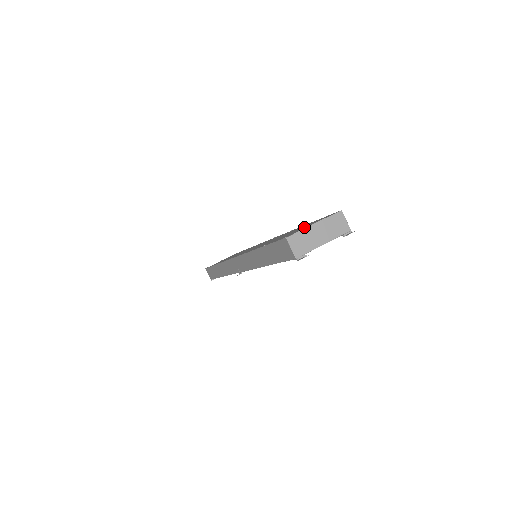
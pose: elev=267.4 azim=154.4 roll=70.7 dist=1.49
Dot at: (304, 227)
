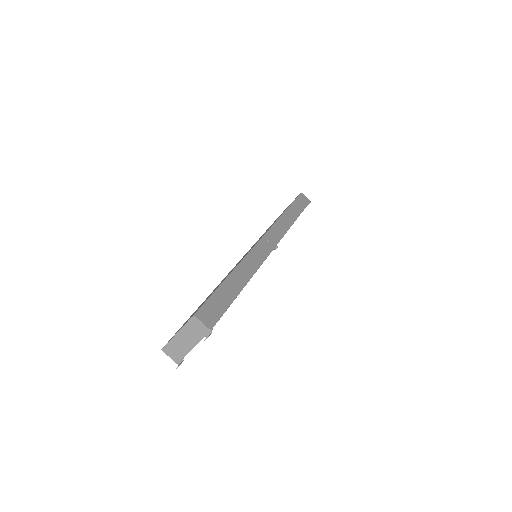
Dot at: occluded
